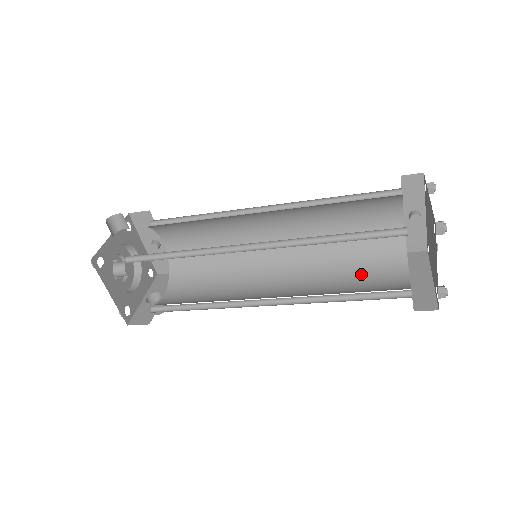
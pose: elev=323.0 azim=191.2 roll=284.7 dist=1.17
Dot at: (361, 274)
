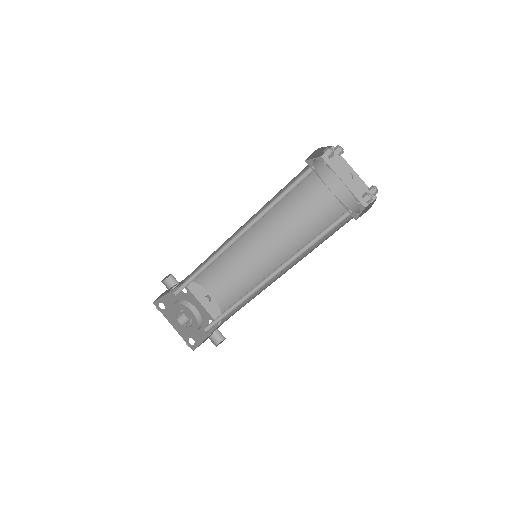
Dot at: (332, 233)
